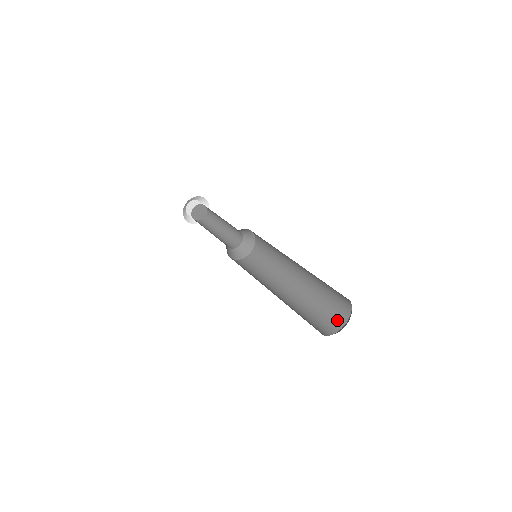
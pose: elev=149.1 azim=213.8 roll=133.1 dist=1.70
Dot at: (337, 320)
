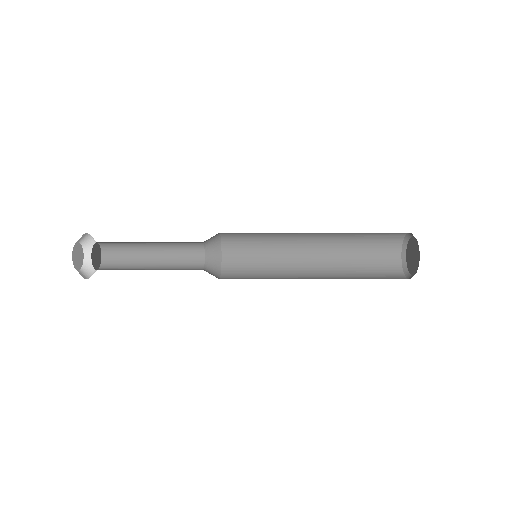
Dot at: occluded
